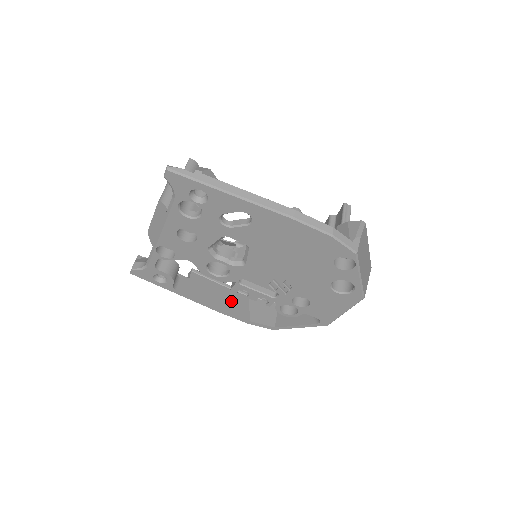
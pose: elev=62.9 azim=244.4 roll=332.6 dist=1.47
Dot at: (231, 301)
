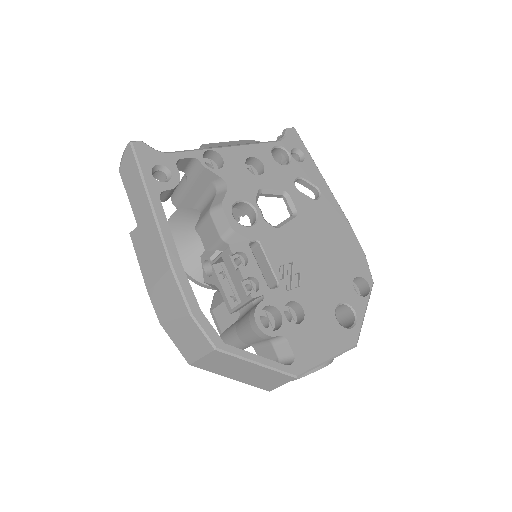
Dot at: occluded
